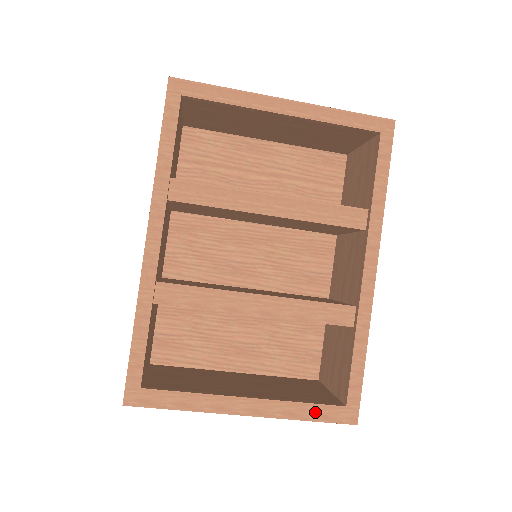
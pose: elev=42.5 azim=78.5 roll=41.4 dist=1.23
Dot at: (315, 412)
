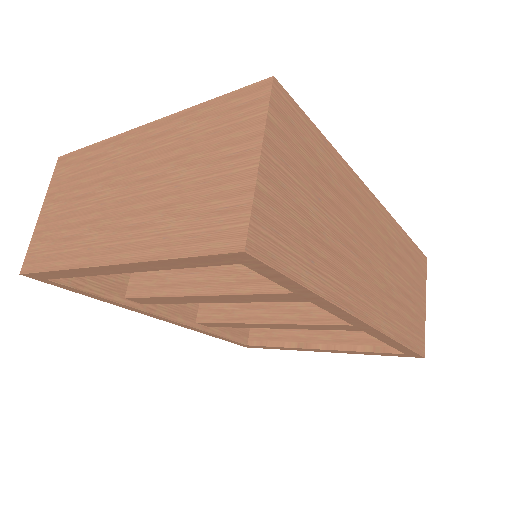
Dot at: (378, 354)
